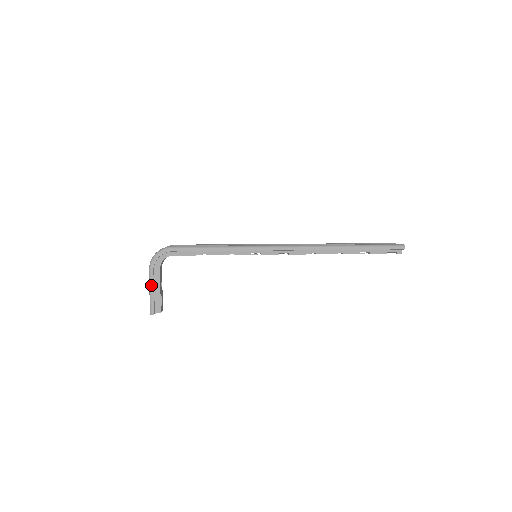
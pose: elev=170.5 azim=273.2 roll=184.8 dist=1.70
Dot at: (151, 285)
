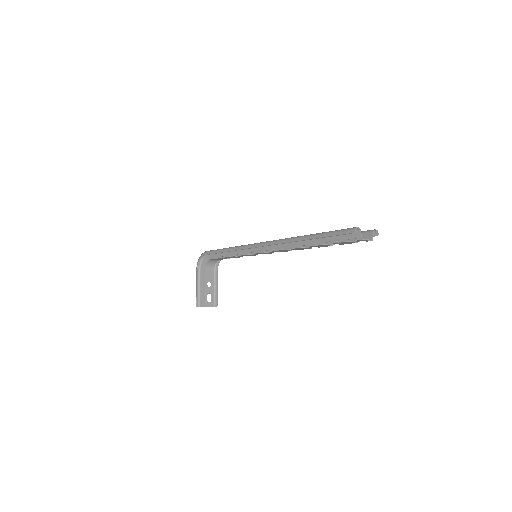
Dot at: (196, 283)
